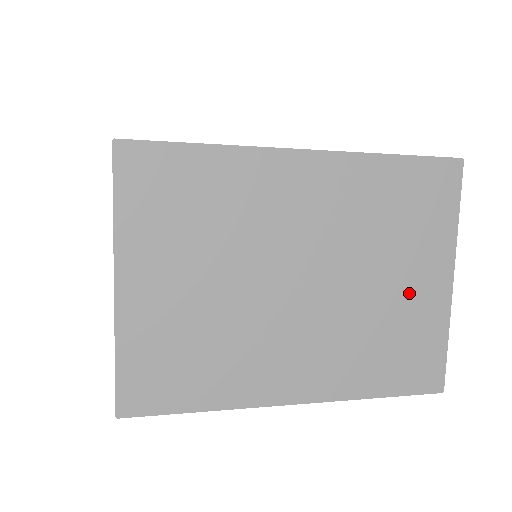
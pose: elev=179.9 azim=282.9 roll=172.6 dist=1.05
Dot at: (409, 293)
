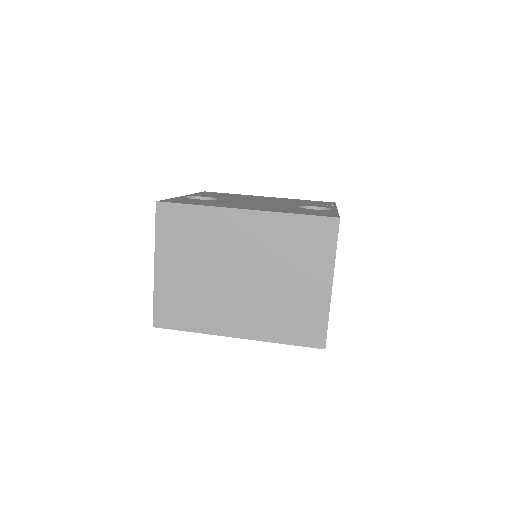
Dot at: (304, 290)
